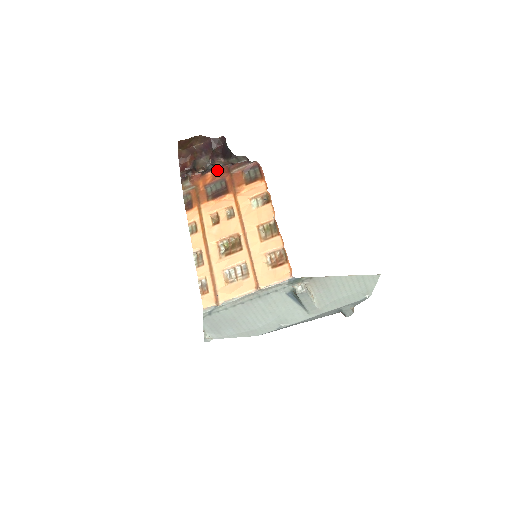
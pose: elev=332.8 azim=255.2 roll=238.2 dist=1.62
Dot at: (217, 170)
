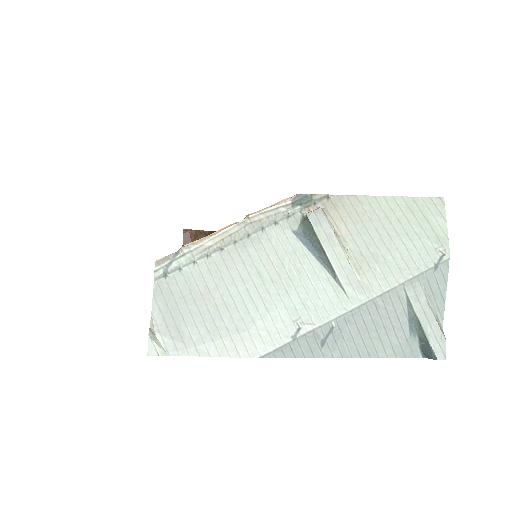
Dot at: occluded
